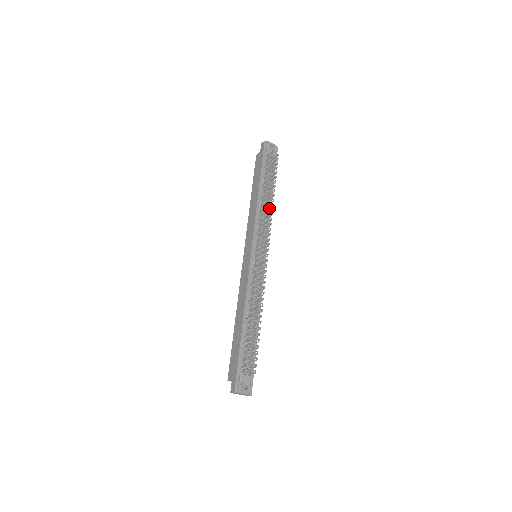
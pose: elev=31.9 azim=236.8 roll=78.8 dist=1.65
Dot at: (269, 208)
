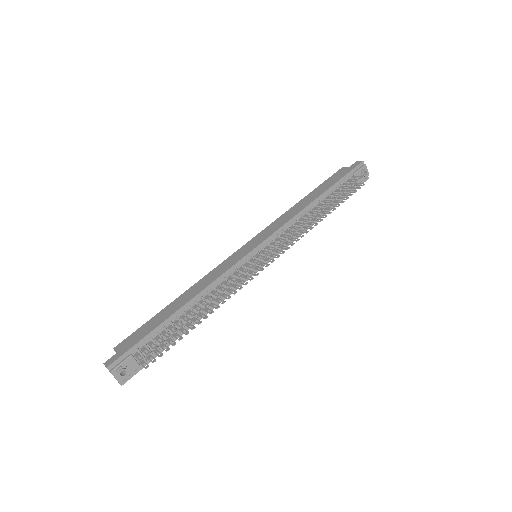
Dot at: (310, 224)
